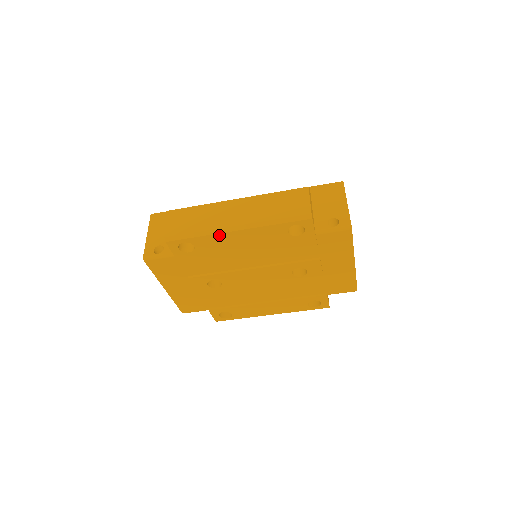
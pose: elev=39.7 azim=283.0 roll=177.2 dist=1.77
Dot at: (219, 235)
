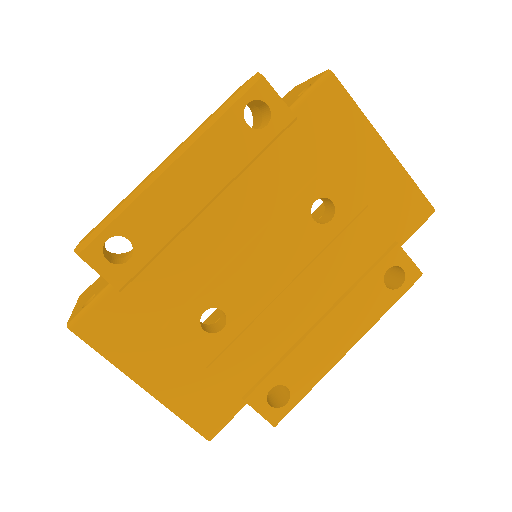
Dot at: (152, 190)
